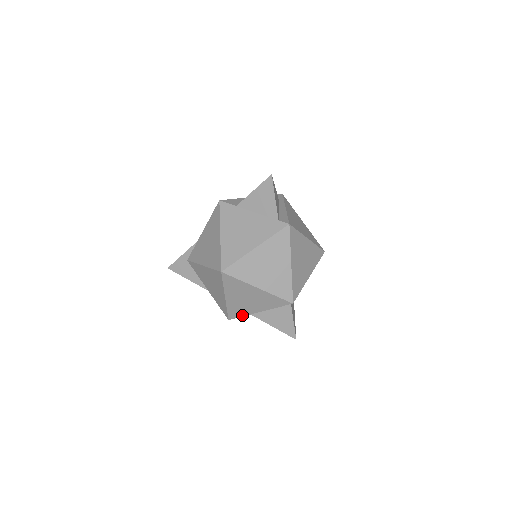
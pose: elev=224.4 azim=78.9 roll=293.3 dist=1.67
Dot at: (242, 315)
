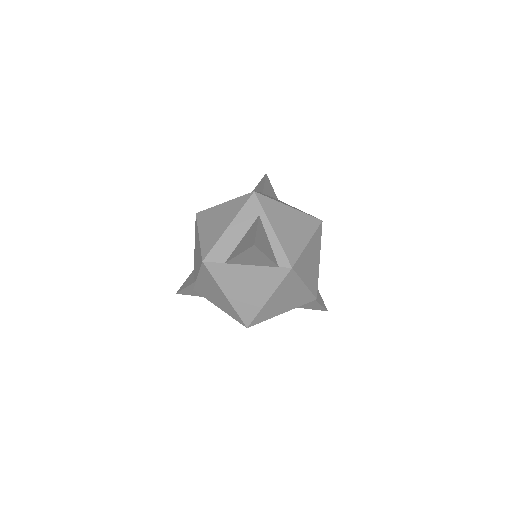
Dot at: occluded
